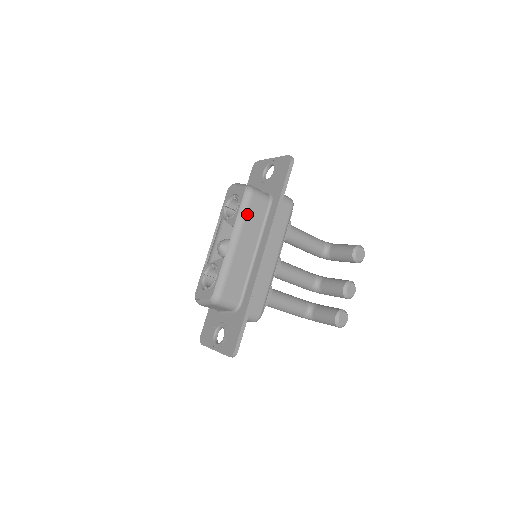
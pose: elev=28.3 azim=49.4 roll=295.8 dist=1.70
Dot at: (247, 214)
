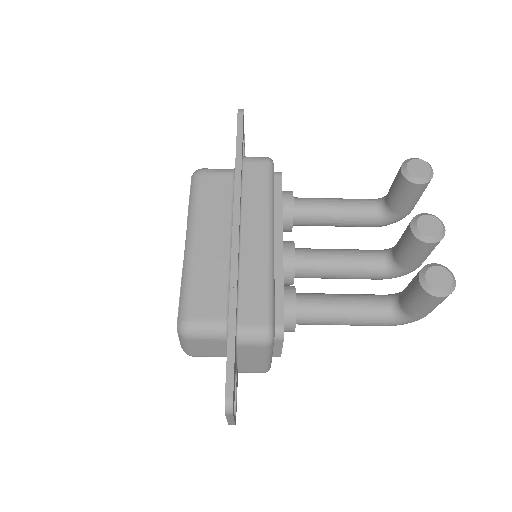
Dot at: (200, 199)
